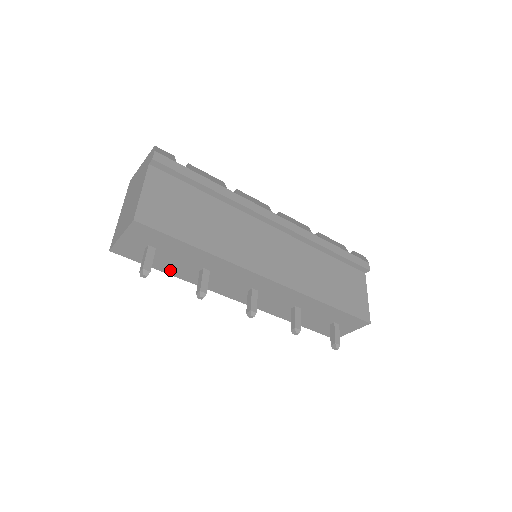
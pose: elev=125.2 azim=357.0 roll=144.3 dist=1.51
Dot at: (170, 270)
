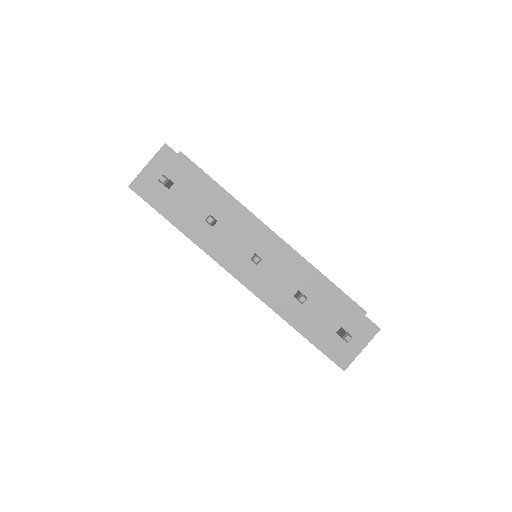
Dot at: (178, 220)
